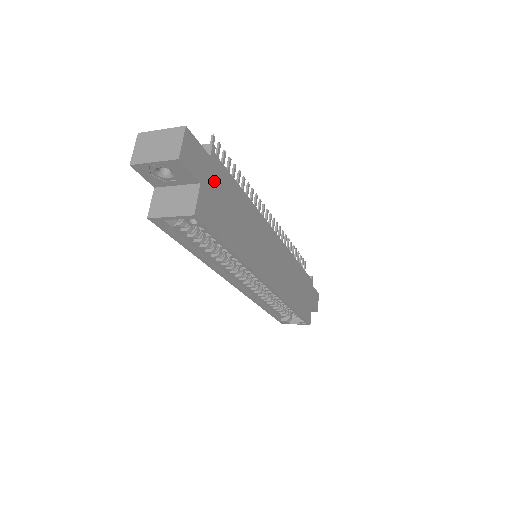
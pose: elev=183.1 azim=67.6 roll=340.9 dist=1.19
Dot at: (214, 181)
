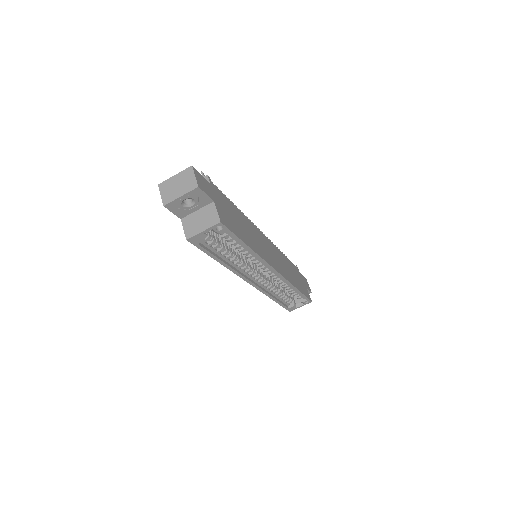
Dot at: (219, 199)
